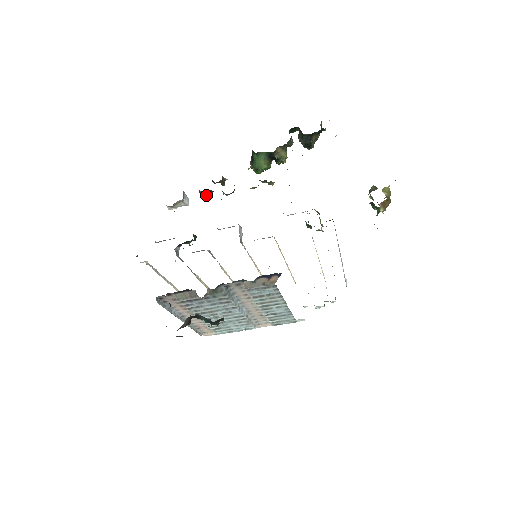
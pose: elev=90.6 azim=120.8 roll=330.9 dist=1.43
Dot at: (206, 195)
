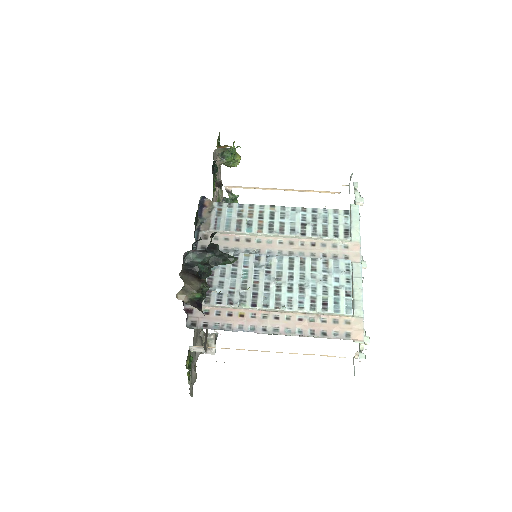
Dot at: occluded
